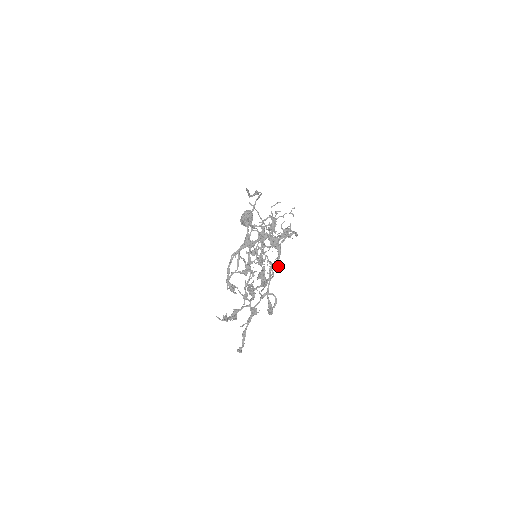
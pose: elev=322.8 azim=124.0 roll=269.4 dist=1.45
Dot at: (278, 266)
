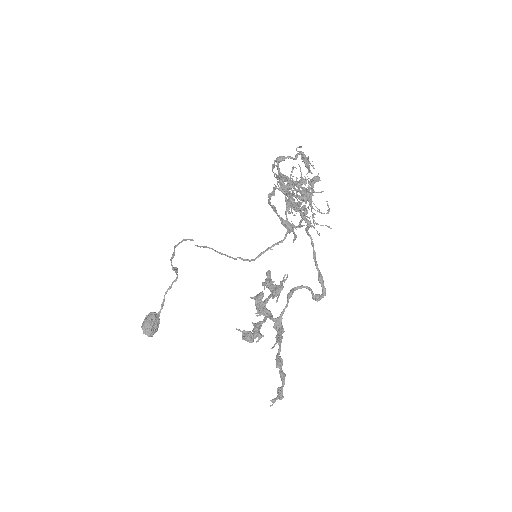
Dot at: occluded
